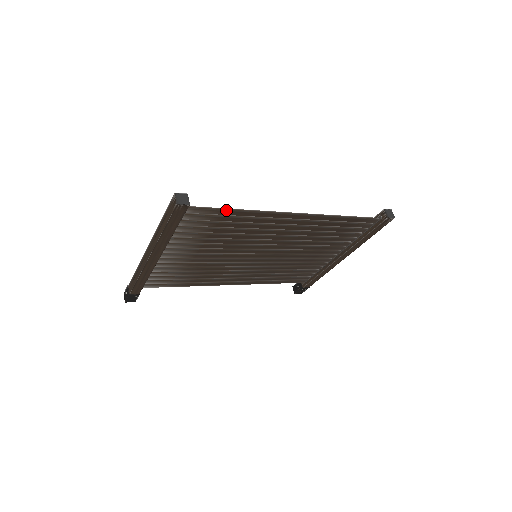
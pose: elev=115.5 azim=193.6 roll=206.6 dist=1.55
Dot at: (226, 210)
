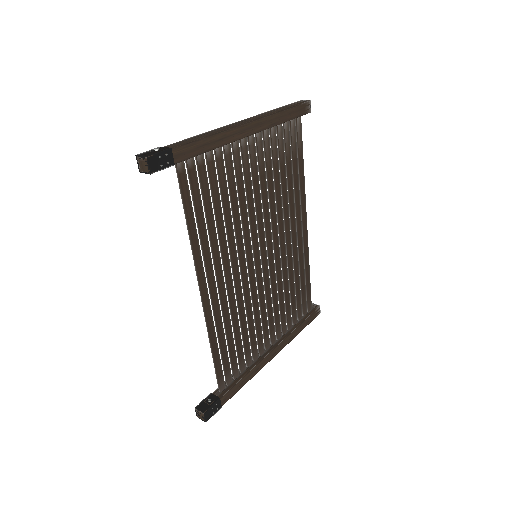
Dot at: occluded
